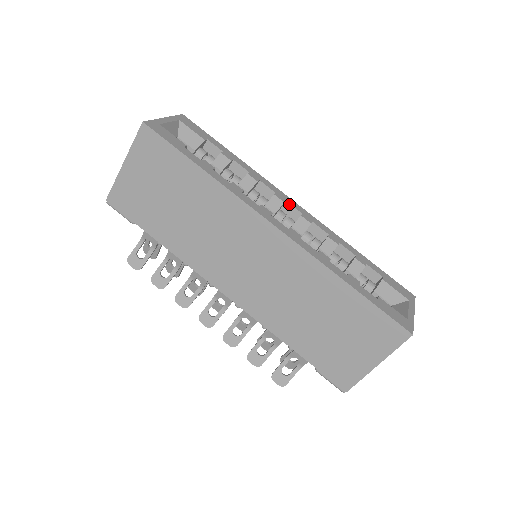
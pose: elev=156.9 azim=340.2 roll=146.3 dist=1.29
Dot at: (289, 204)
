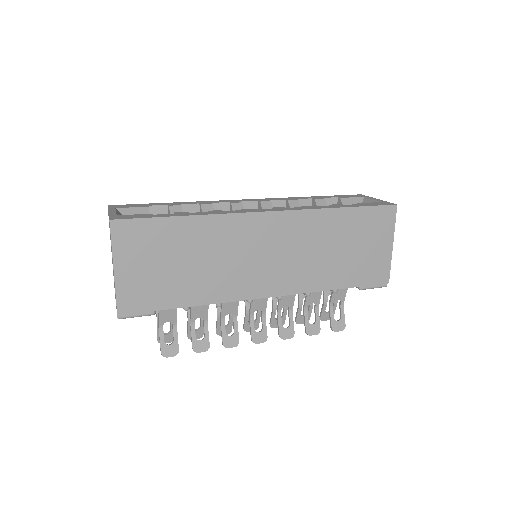
Dot at: (244, 202)
